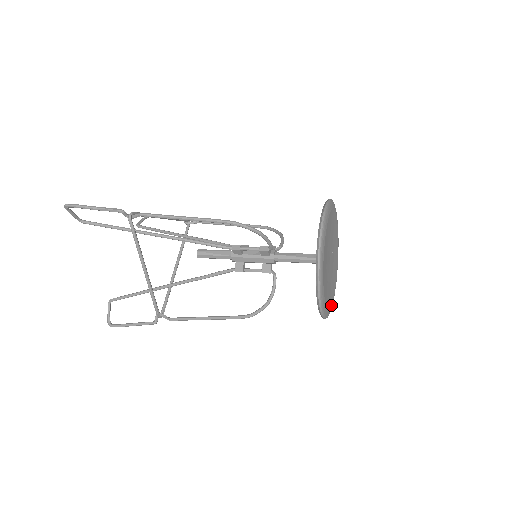
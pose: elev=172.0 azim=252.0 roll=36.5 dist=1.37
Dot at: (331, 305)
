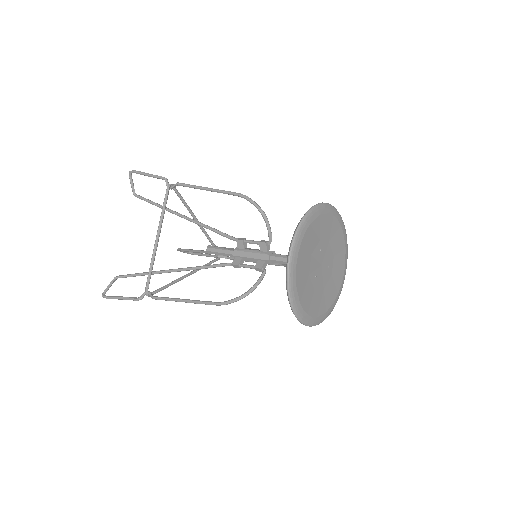
Dot at: (307, 313)
